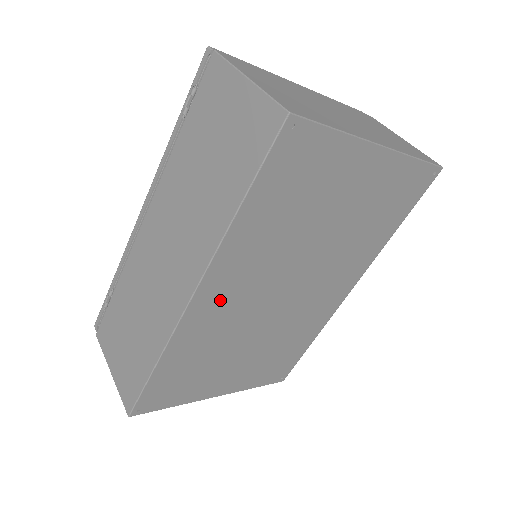
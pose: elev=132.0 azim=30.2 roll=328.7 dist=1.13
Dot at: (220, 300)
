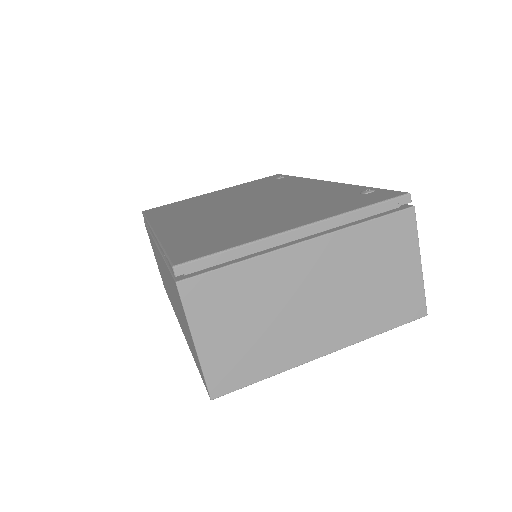
Dot at: occluded
